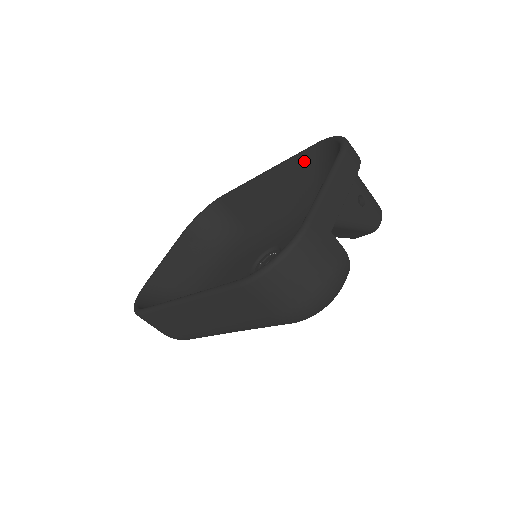
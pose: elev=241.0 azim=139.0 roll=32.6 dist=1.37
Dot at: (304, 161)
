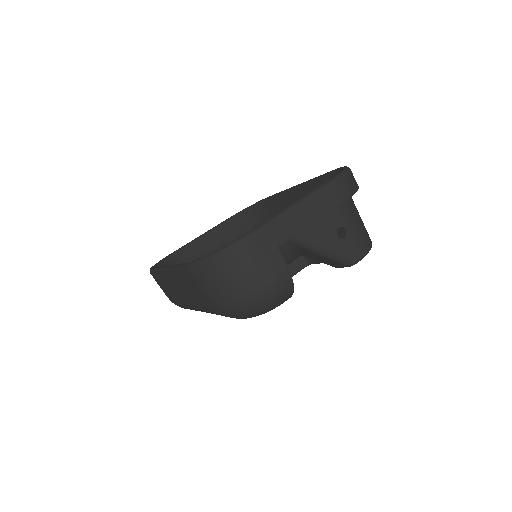
Dot at: (323, 183)
